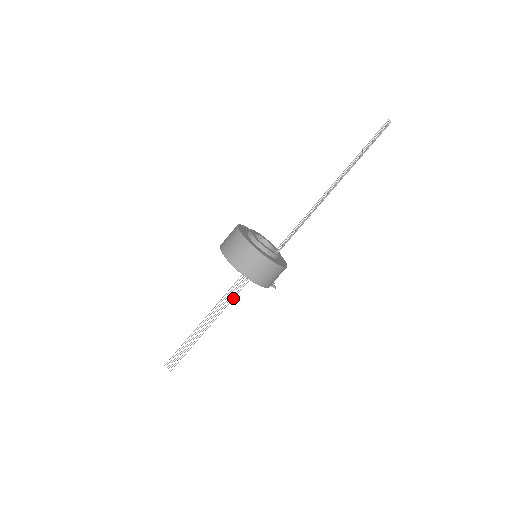
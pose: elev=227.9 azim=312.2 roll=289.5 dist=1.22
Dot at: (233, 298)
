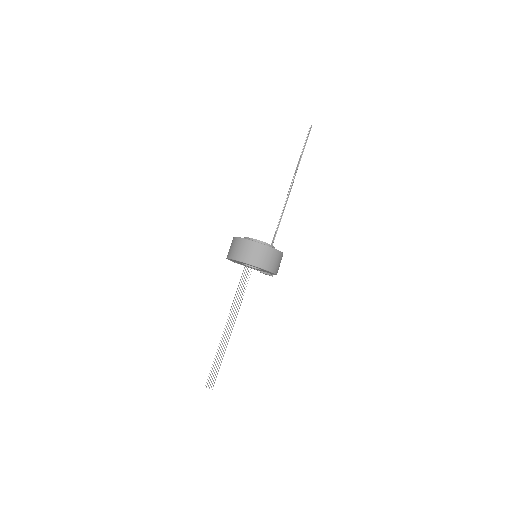
Dot at: occluded
